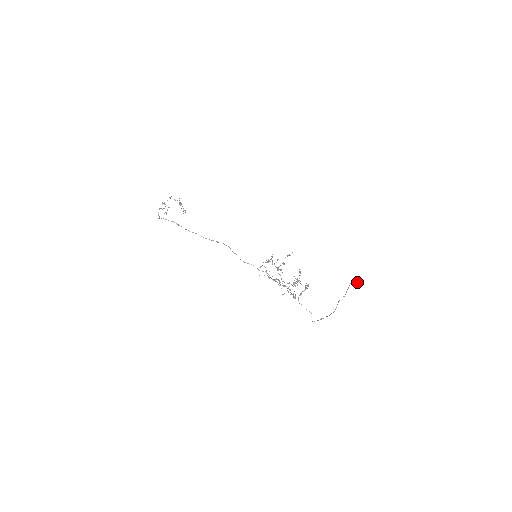
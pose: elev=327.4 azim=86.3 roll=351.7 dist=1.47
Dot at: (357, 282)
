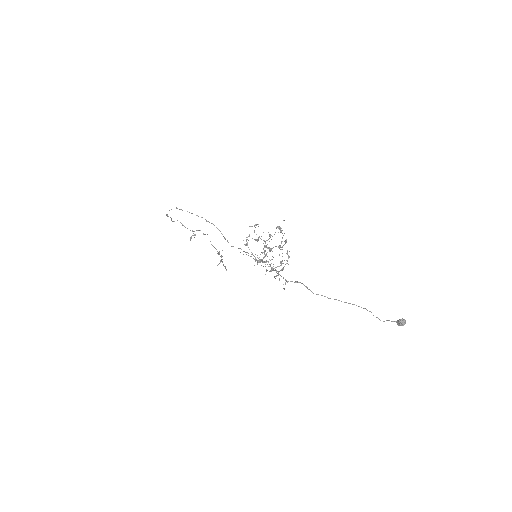
Dot at: (402, 320)
